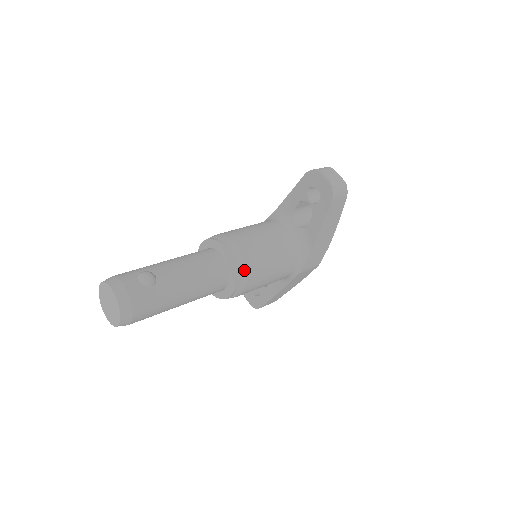
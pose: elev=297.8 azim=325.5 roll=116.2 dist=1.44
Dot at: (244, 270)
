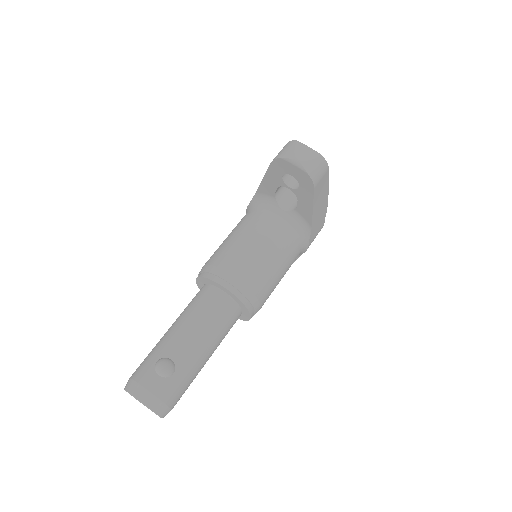
Dot at: (252, 296)
